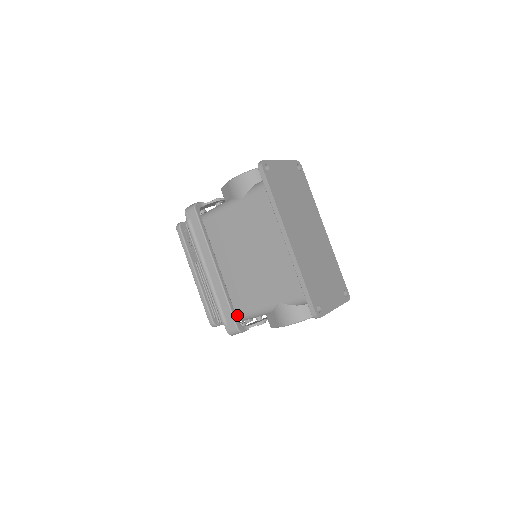
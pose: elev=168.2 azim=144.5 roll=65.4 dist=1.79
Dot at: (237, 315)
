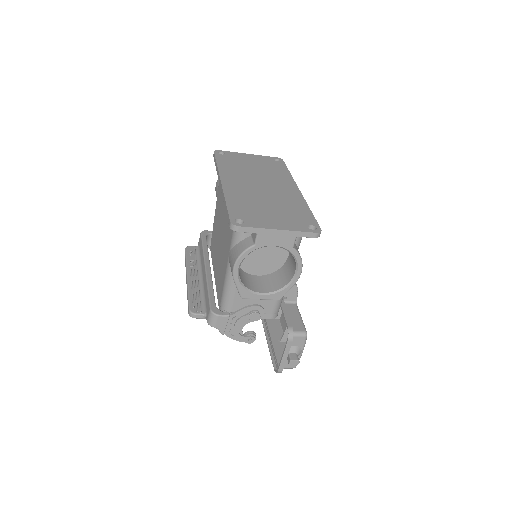
Dot at: (220, 304)
